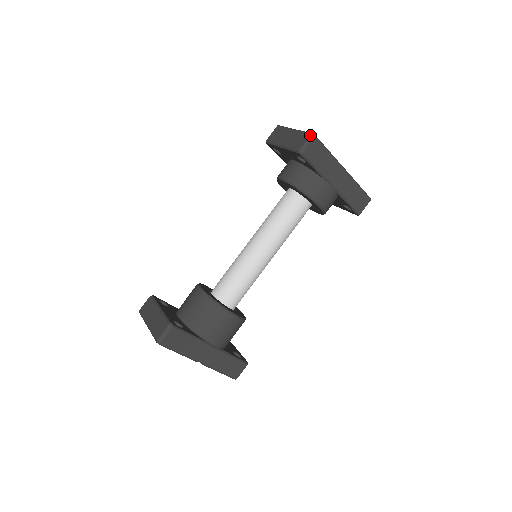
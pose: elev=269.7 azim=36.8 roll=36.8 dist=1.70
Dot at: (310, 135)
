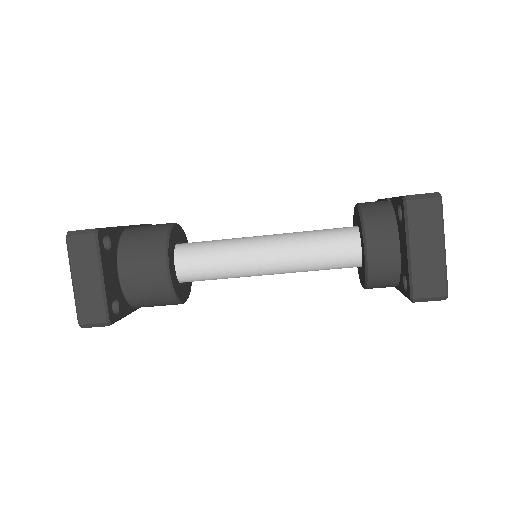
Dot at: (444, 296)
